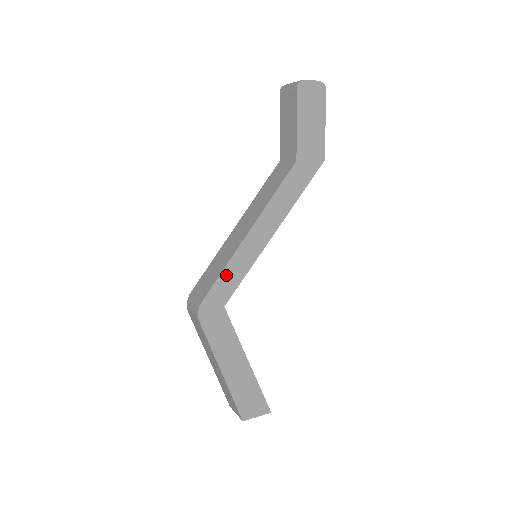
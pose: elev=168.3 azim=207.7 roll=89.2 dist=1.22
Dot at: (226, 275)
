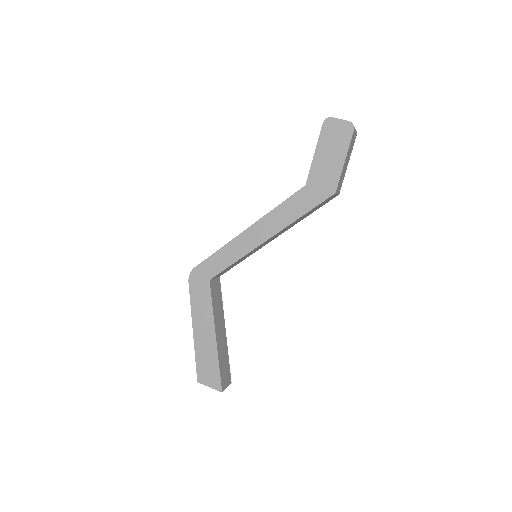
Dot at: (218, 256)
